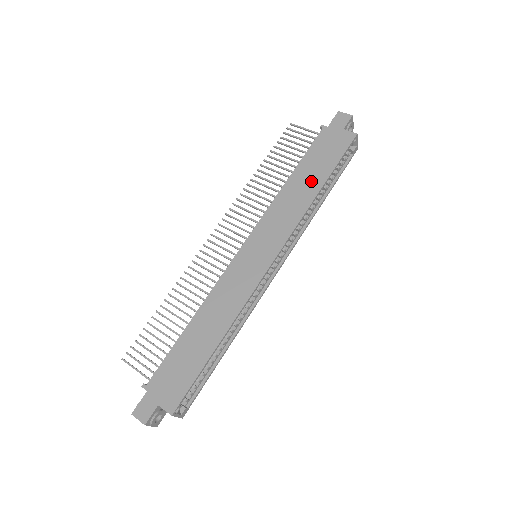
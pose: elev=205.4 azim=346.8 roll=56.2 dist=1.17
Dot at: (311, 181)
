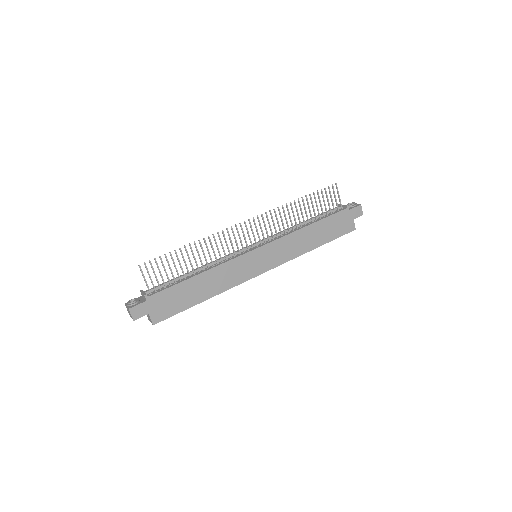
Dot at: (316, 238)
